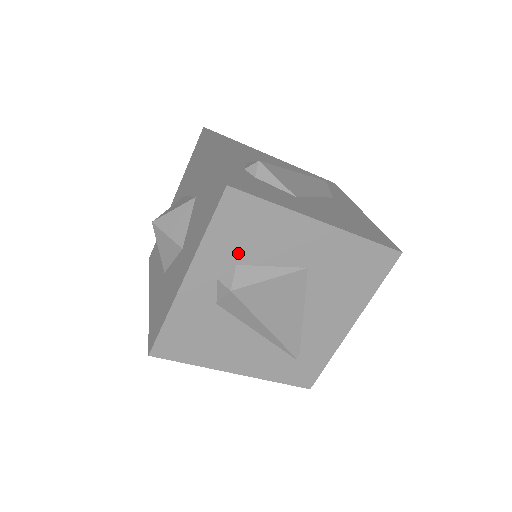
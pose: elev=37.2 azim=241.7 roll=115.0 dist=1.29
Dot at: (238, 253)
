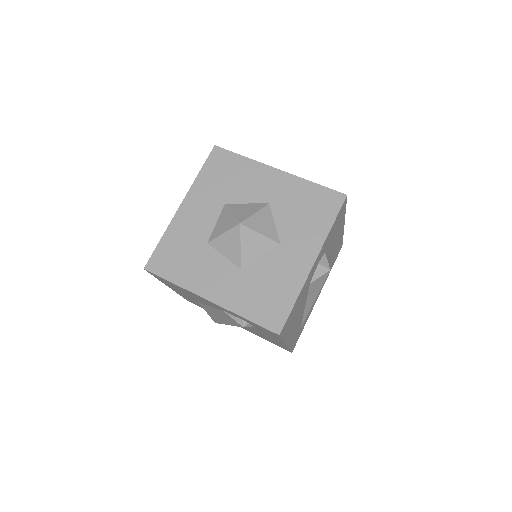
Dot at: (328, 243)
